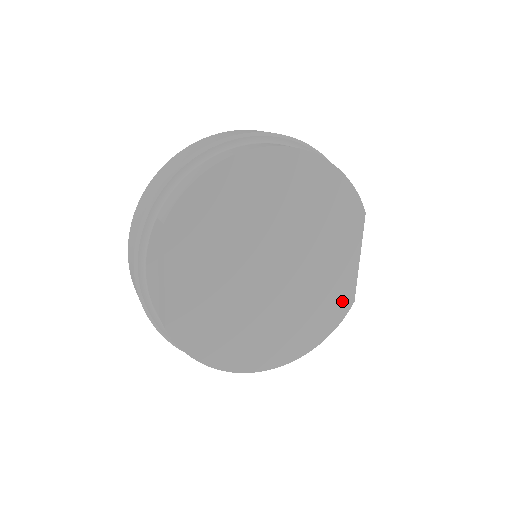
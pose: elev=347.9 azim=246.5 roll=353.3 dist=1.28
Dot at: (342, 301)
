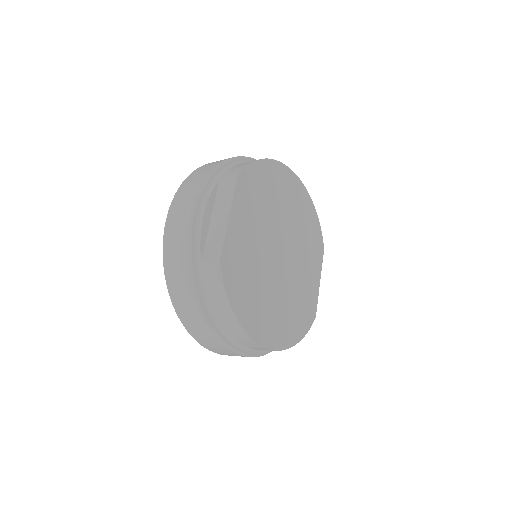
Dot at: (310, 311)
